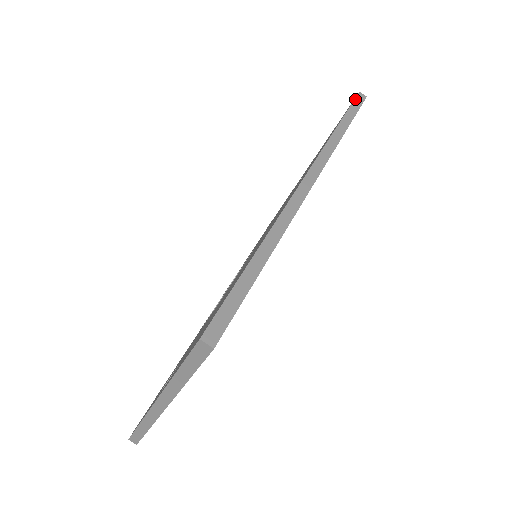
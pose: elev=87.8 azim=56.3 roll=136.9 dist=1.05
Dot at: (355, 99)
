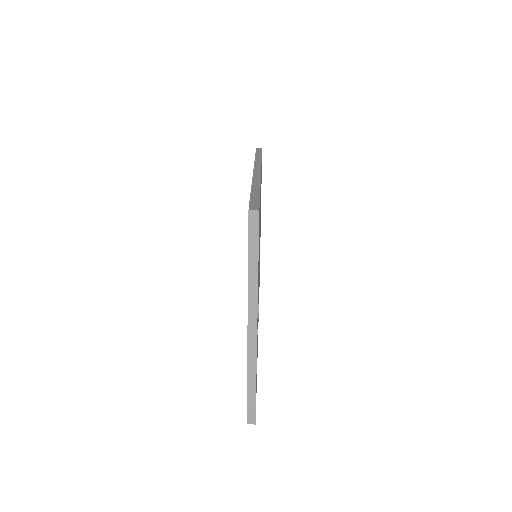
Dot at: (256, 150)
